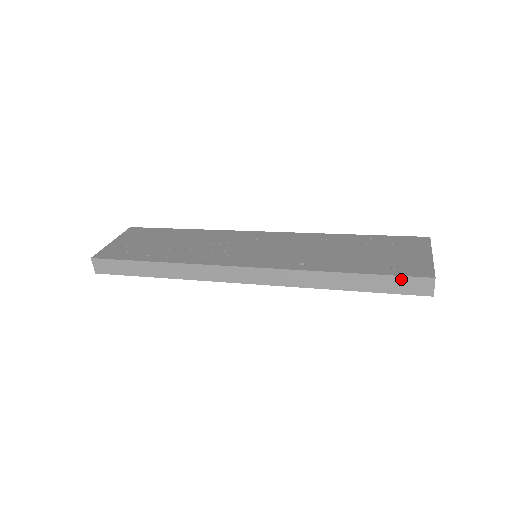
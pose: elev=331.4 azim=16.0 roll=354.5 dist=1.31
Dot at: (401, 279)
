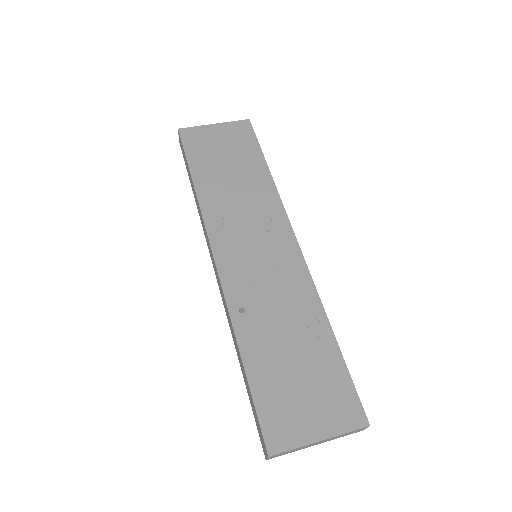
Dot at: (258, 419)
